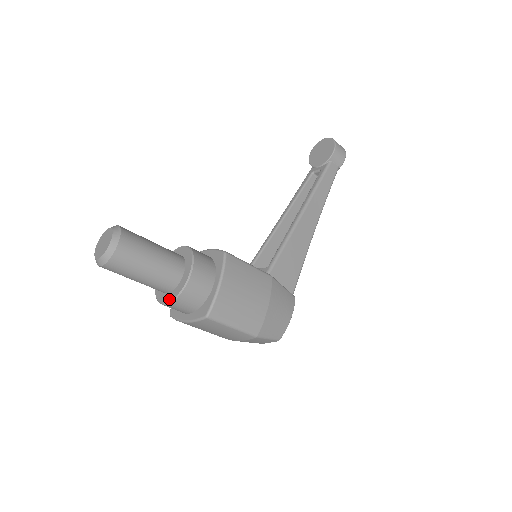
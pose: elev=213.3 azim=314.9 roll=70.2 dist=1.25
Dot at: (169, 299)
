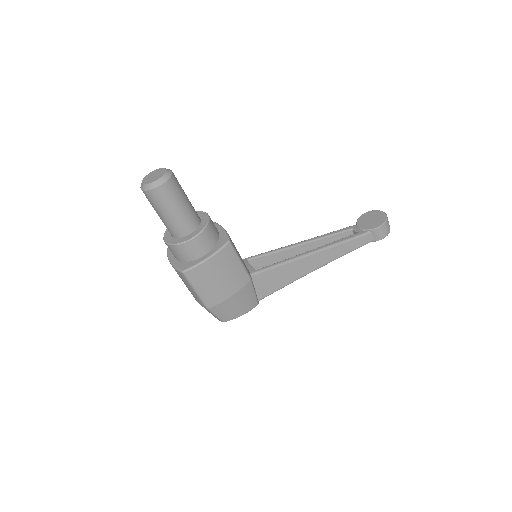
Dot at: (169, 241)
